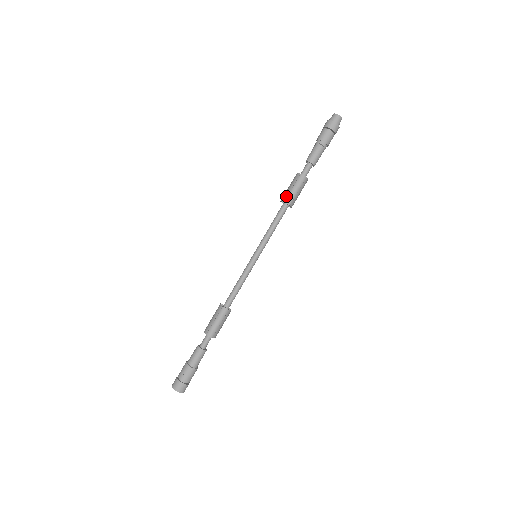
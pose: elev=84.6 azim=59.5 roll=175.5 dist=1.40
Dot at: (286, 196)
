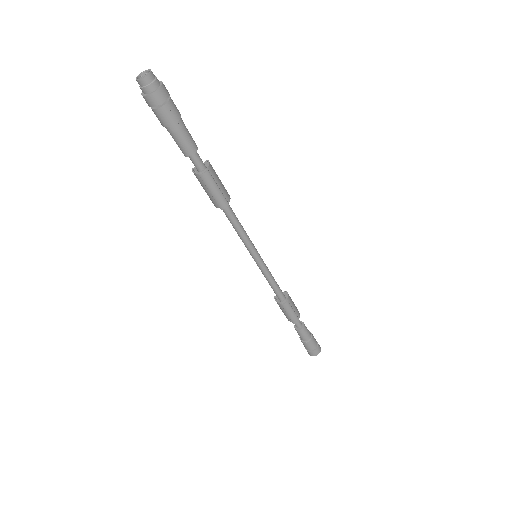
Dot at: (215, 202)
